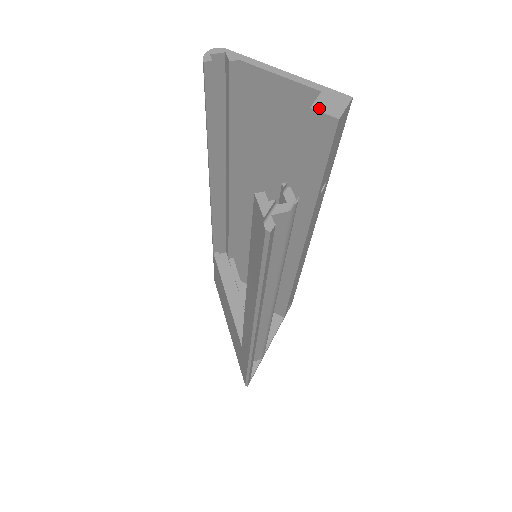
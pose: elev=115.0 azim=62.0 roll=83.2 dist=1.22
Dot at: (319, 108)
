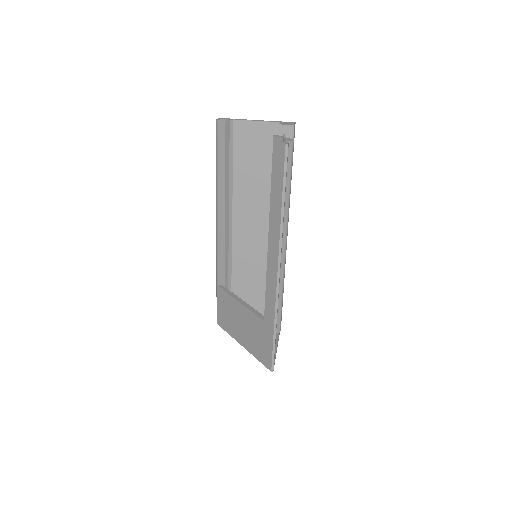
Dot at: (283, 124)
